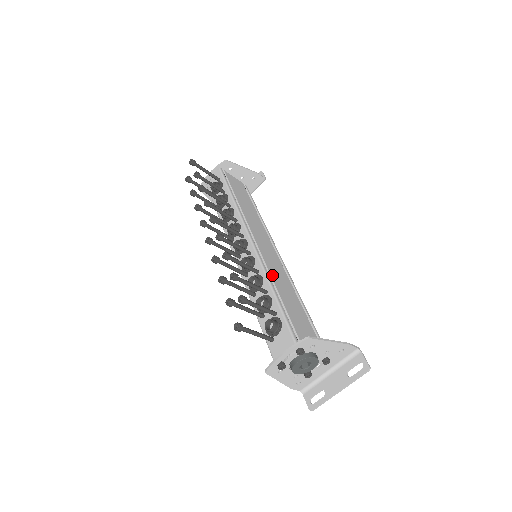
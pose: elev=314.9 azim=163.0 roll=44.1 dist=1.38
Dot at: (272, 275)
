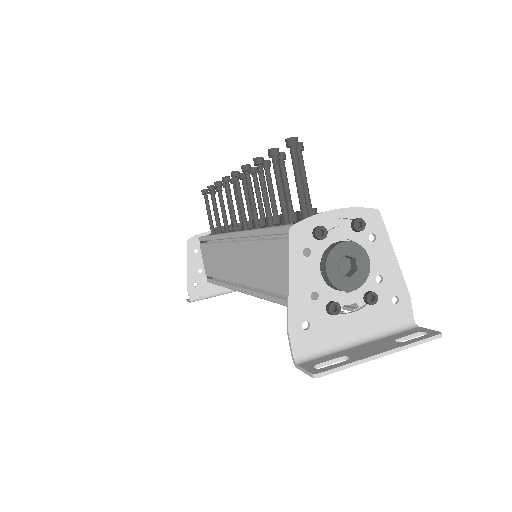
Dot at: occluded
